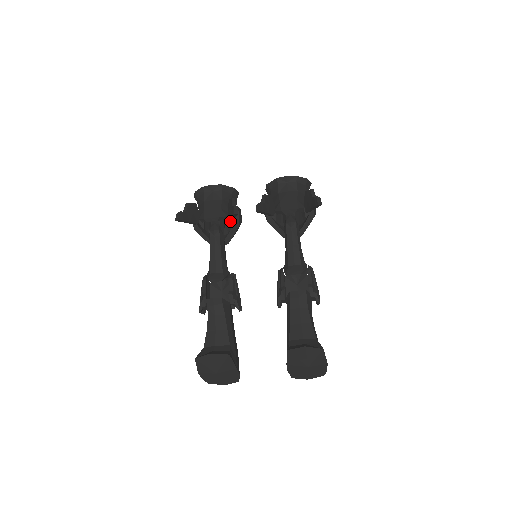
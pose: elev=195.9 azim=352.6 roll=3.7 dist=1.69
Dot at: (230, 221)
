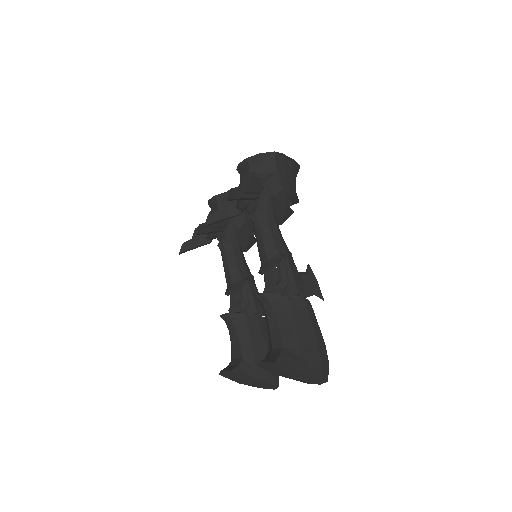
Dot at: occluded
